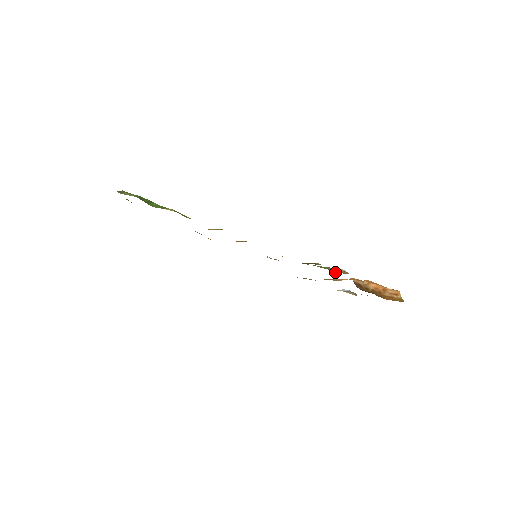
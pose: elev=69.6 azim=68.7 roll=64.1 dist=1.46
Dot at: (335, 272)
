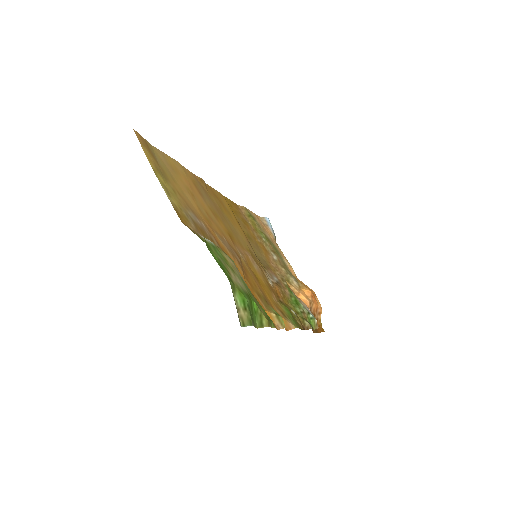
Dot at: (313, 329)
